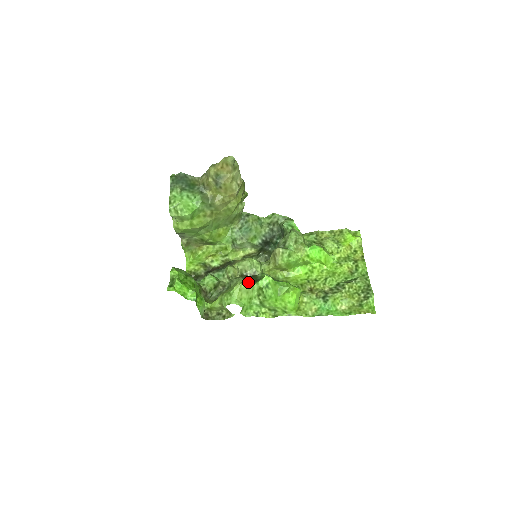
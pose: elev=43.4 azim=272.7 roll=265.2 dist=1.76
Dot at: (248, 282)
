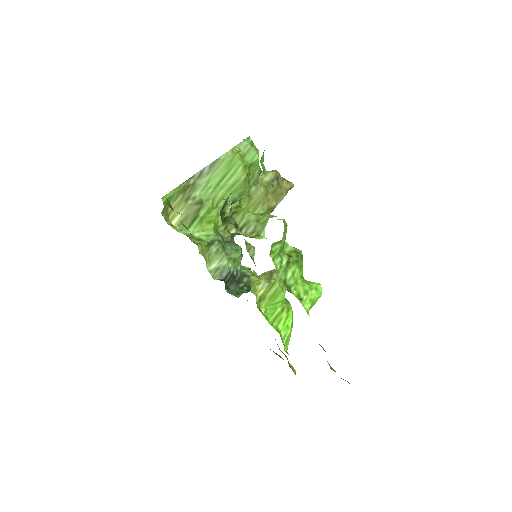
Dot at: occluded
